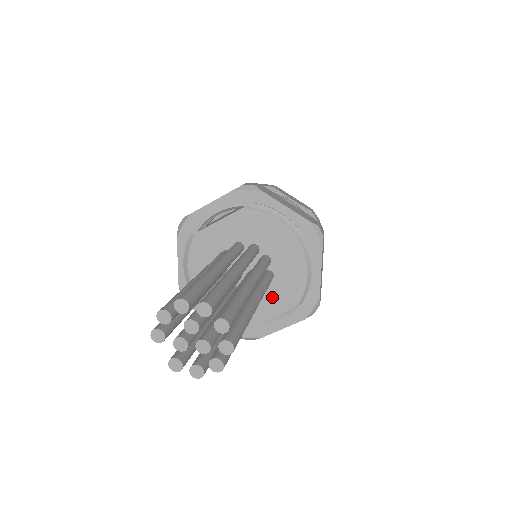
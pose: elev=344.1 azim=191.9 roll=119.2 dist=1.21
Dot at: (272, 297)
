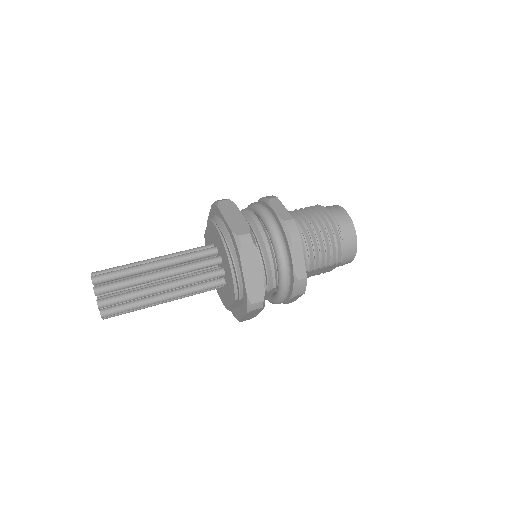
Dot at: (228, 289)
